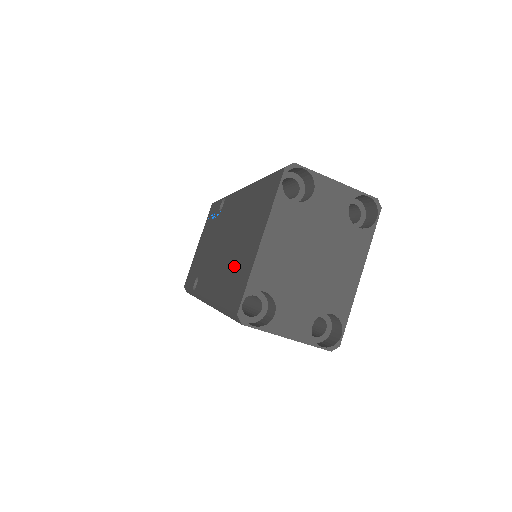
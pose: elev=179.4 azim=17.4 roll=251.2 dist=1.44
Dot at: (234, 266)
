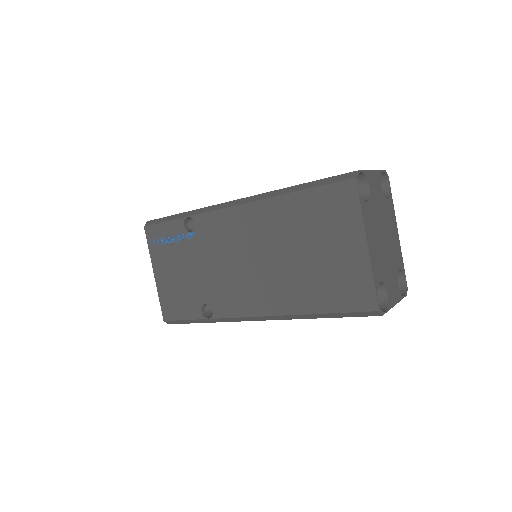
Dot at: (319, 276)
